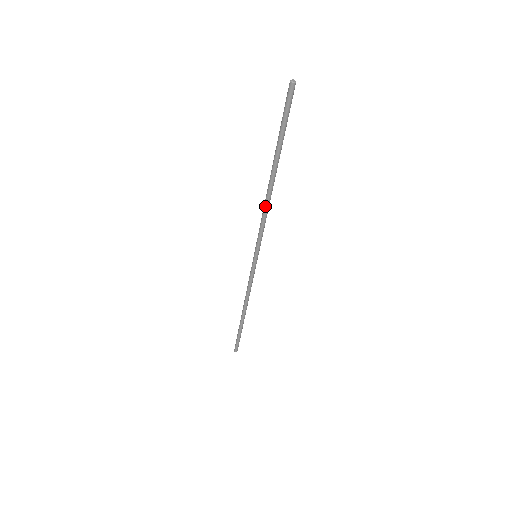
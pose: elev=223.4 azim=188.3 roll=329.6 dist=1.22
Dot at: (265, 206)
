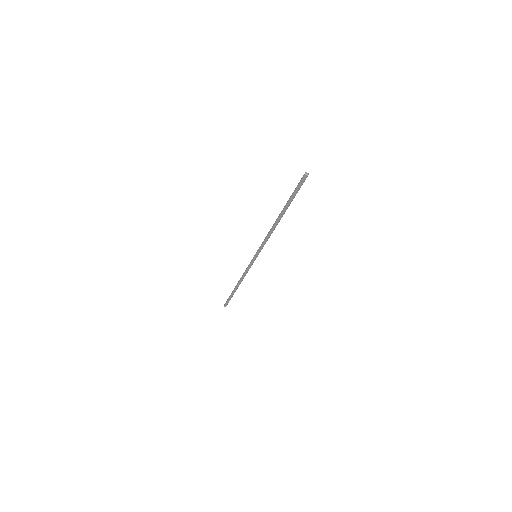
Dot at: (270, 231)
